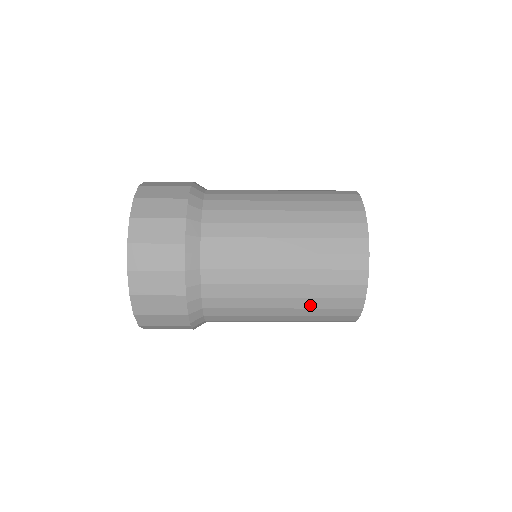
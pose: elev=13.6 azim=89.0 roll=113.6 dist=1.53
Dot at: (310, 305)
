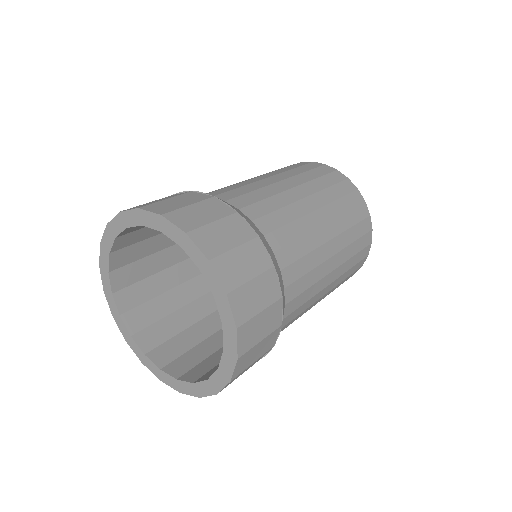
Dot at: (340, 281)
